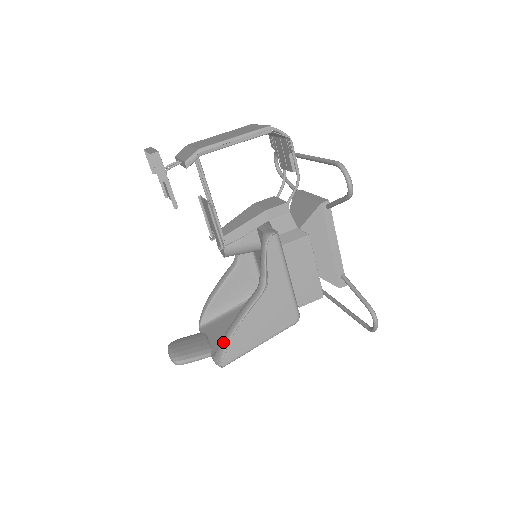
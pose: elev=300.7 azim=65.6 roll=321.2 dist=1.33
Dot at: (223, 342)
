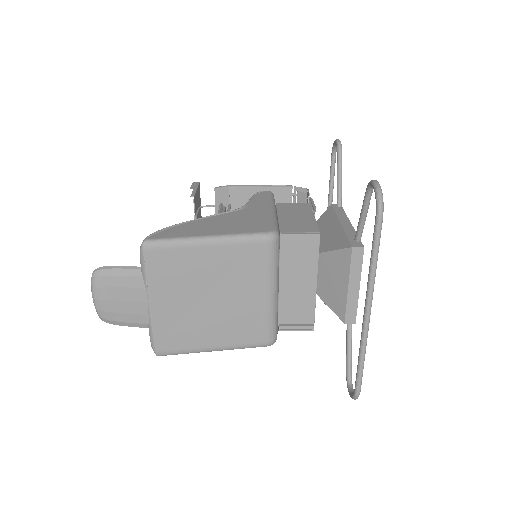
Dot at: occluded
